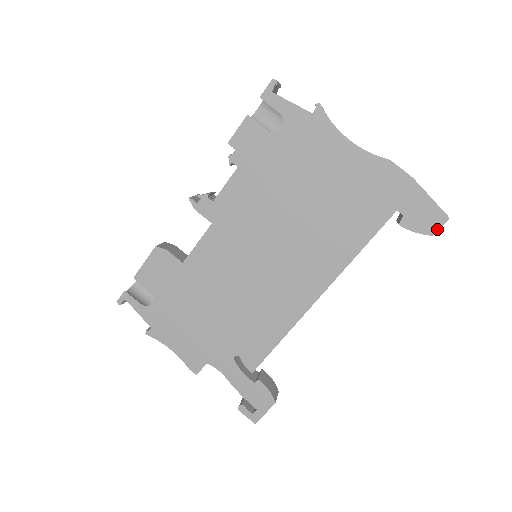
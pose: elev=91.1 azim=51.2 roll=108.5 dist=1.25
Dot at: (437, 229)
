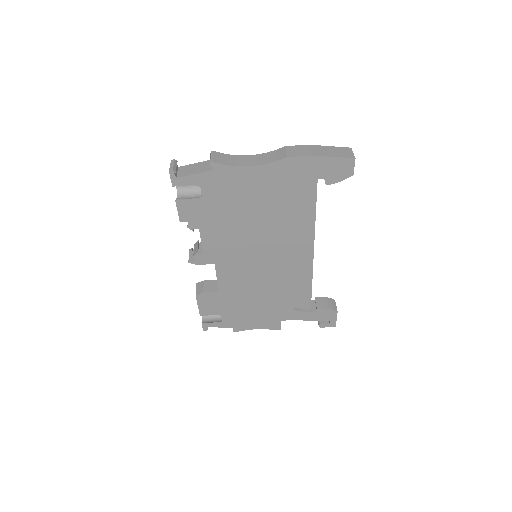
Dot at: (353, 170)
